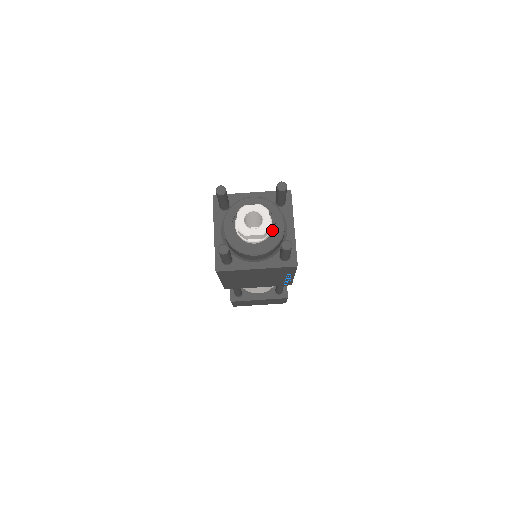
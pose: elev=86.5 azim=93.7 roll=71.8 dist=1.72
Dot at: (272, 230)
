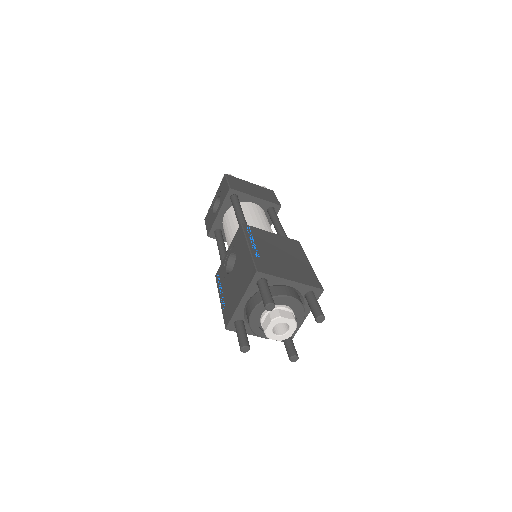
Dot at: occluded
